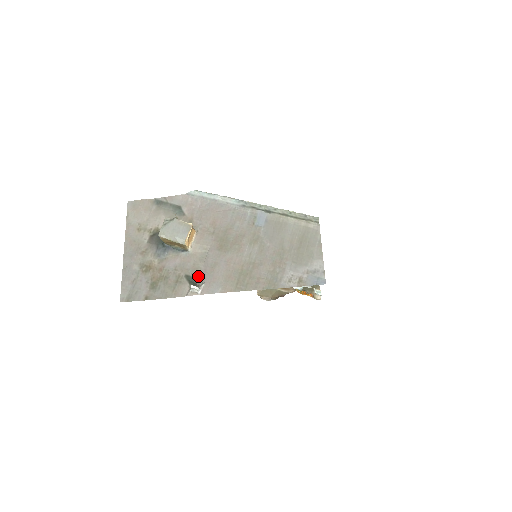
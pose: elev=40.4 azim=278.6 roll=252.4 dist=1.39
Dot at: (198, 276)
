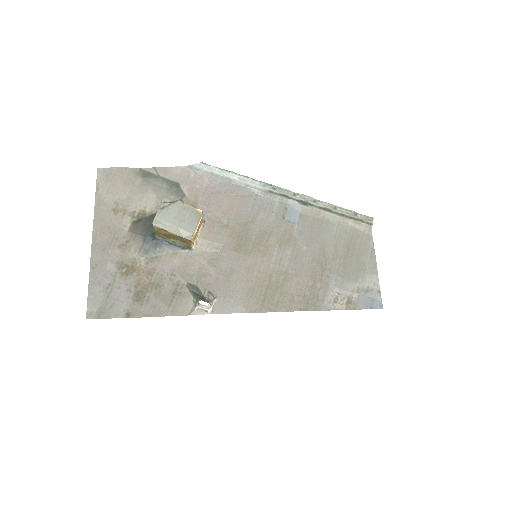
Dot at: (207, 286)
